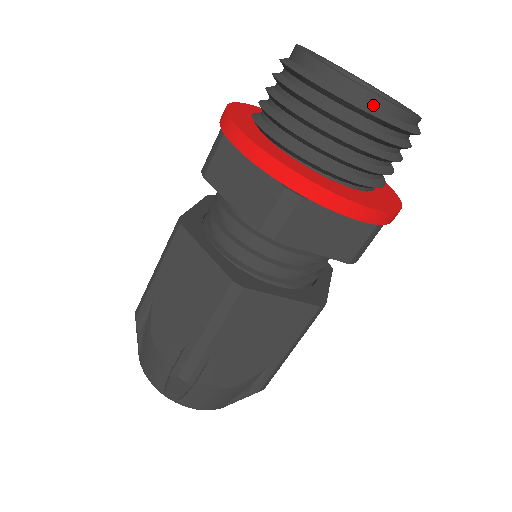
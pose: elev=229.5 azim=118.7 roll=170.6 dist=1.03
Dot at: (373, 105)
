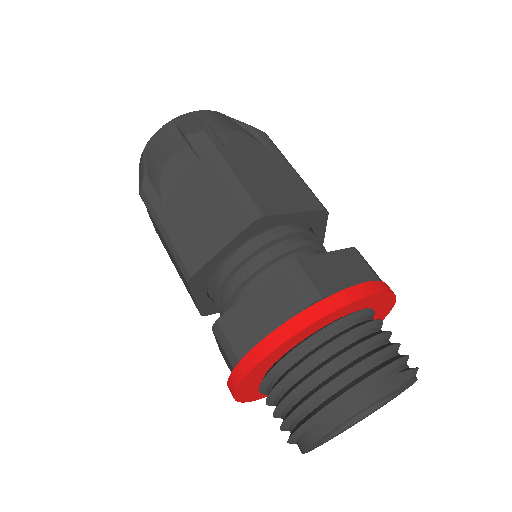
Dot at: occluded
